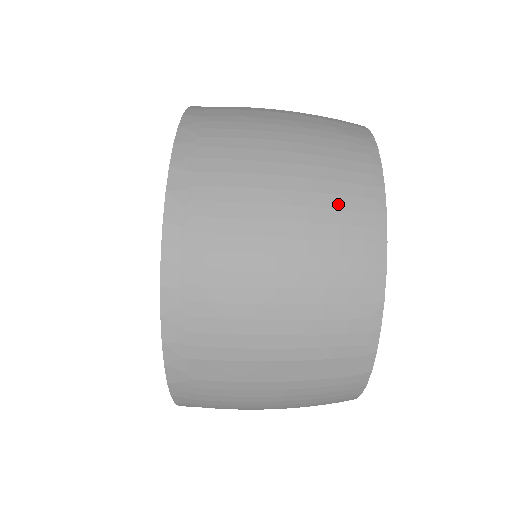
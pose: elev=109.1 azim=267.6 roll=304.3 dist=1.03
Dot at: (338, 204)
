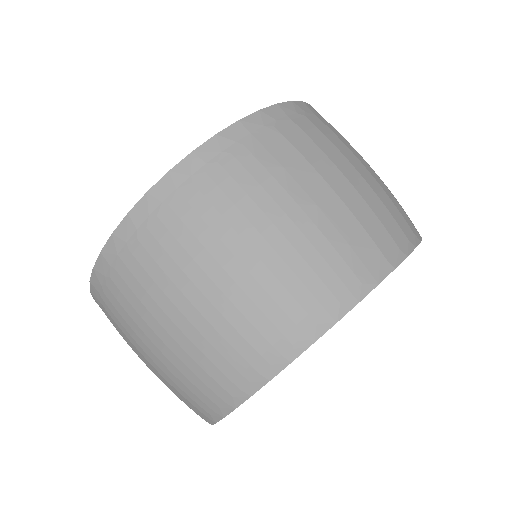
Dot at: (257, 321)
